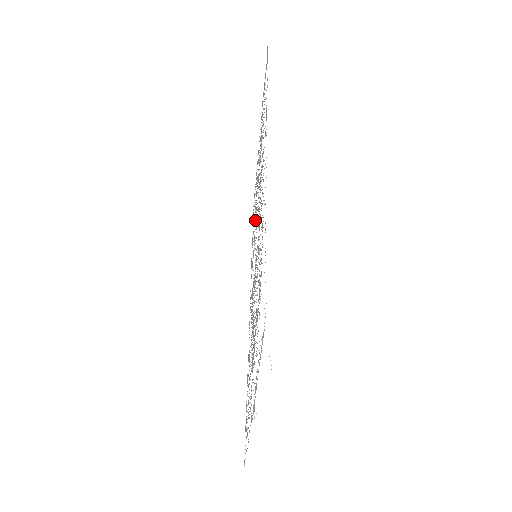
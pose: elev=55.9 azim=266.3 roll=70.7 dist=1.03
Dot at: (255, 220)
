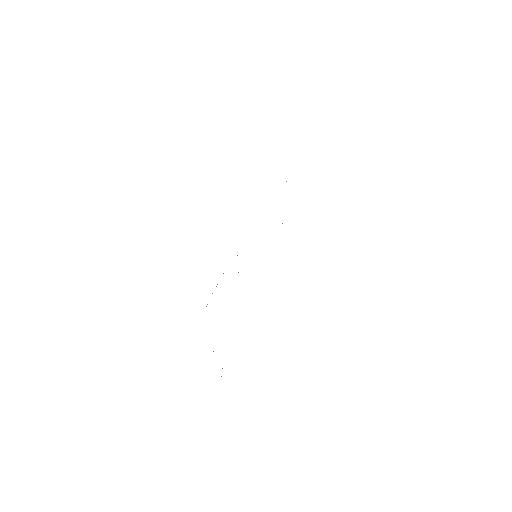
Dot at: occluded
